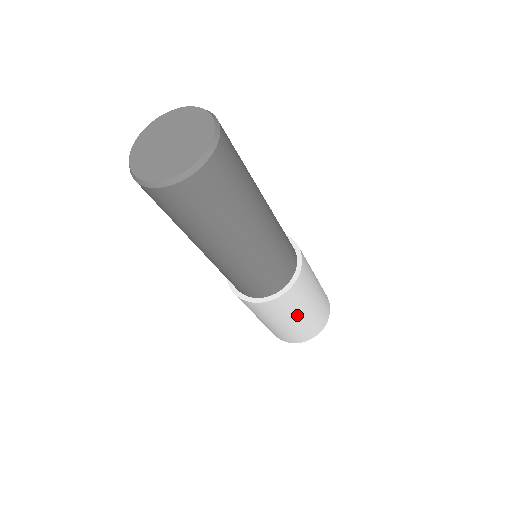
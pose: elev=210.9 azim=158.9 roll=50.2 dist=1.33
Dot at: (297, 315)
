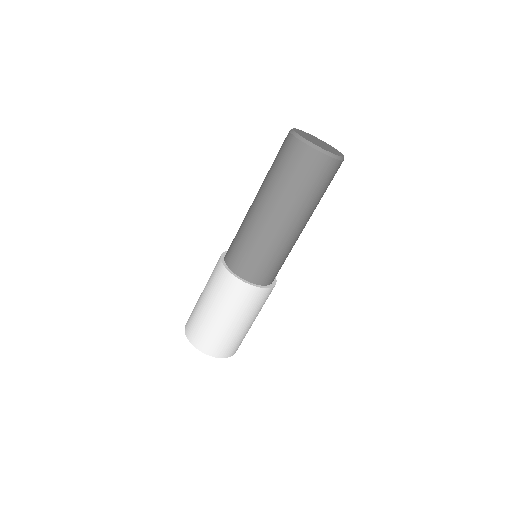
Dot at: (229, 315)
